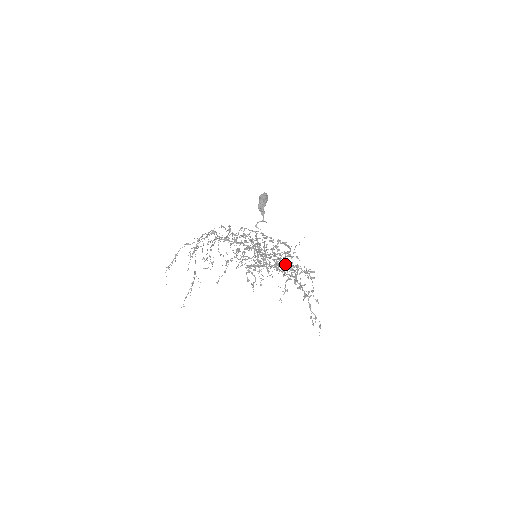
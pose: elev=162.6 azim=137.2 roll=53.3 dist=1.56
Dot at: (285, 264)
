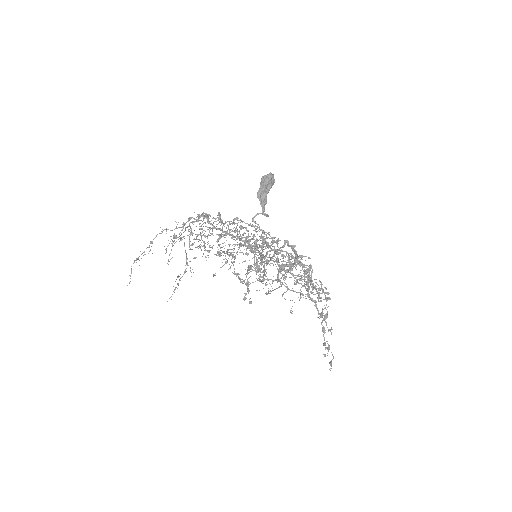
Dot at: occluded
